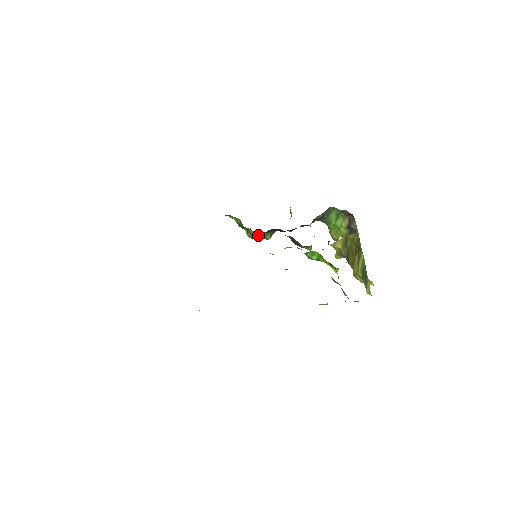
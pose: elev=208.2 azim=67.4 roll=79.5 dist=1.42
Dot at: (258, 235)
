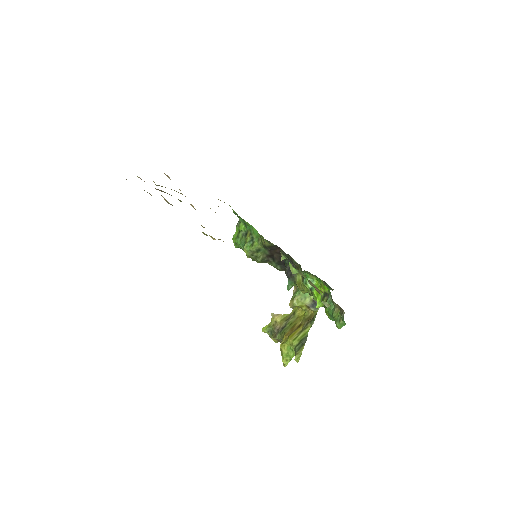
Dot at: (259, 249)
